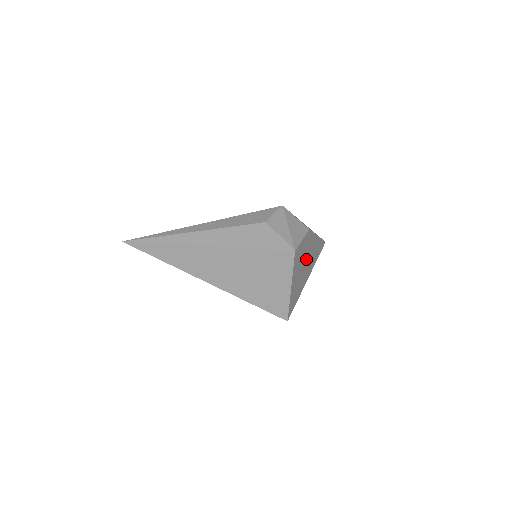
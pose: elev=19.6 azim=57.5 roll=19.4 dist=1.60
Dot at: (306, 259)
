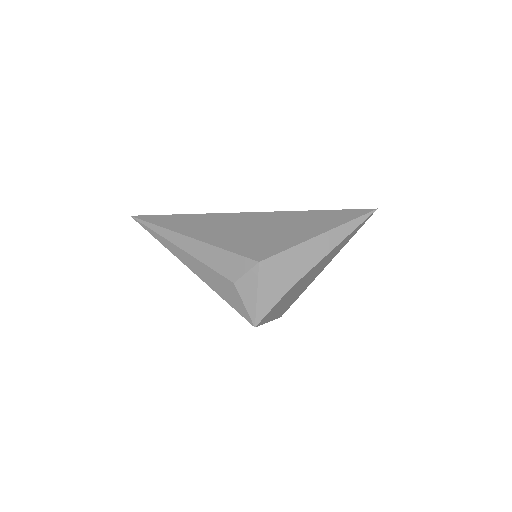
Dot at: (303, 283)
